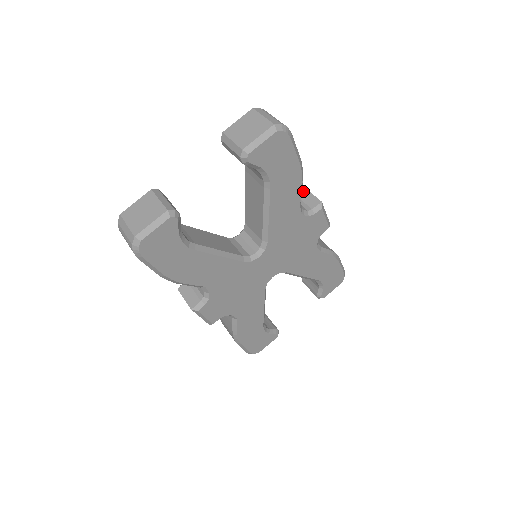
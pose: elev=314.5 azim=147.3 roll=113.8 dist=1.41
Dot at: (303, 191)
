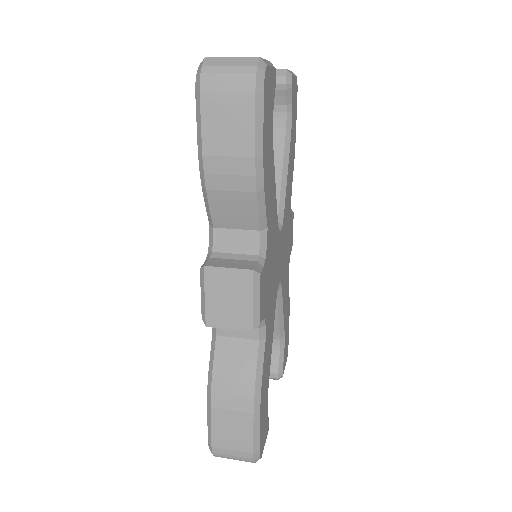
Dot at: occluded
